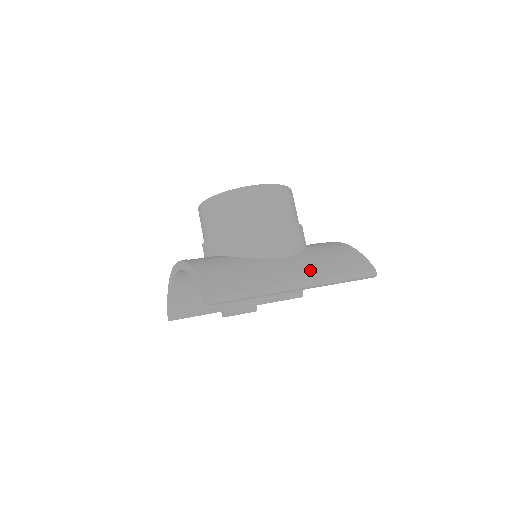
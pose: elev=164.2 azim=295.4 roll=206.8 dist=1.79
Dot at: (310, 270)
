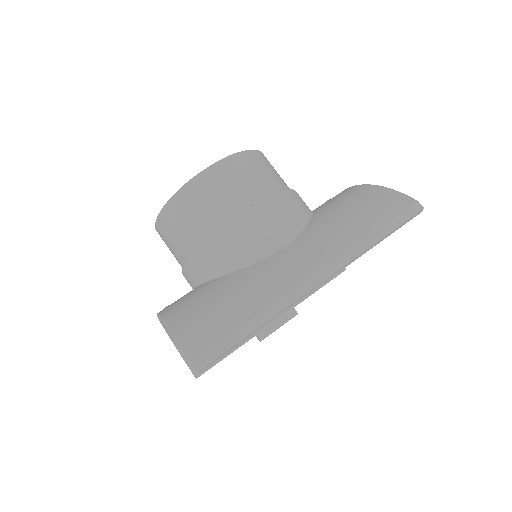
Dot at: (325, 248)
